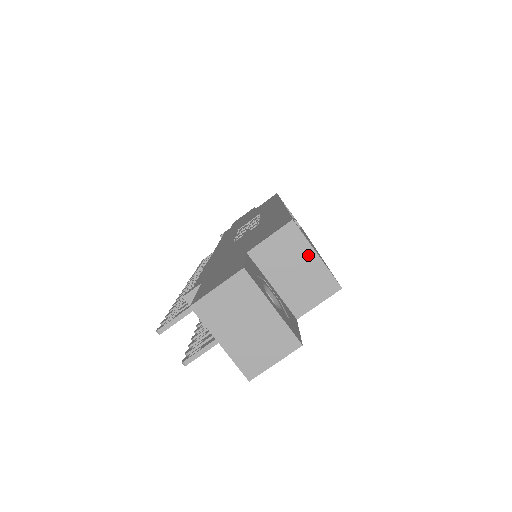
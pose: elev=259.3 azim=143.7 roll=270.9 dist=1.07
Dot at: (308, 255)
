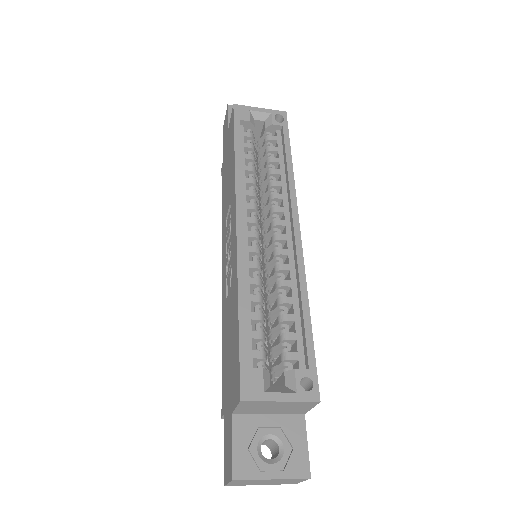
Dot at: (274, 403)
